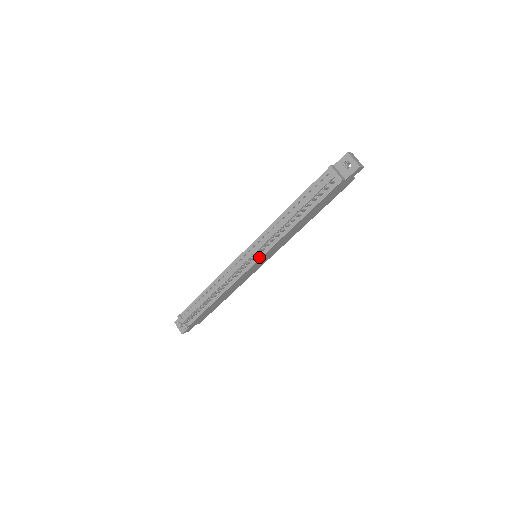
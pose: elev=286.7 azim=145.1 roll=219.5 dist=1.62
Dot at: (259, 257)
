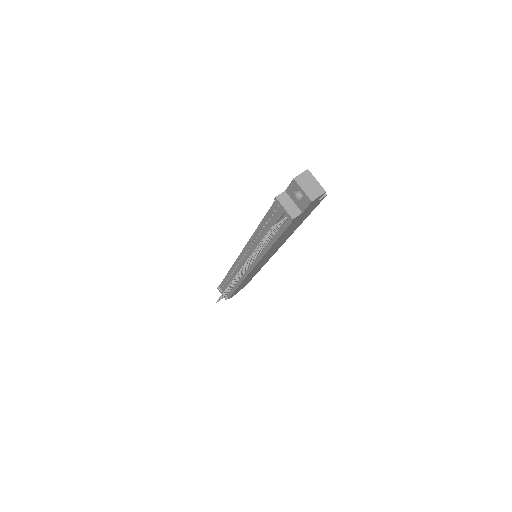
Dot at: (252, 266)
